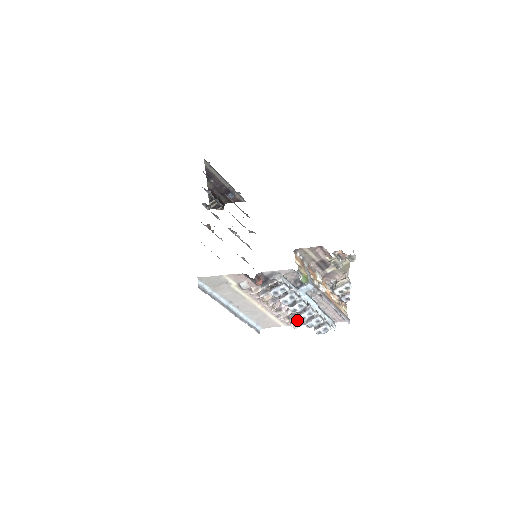
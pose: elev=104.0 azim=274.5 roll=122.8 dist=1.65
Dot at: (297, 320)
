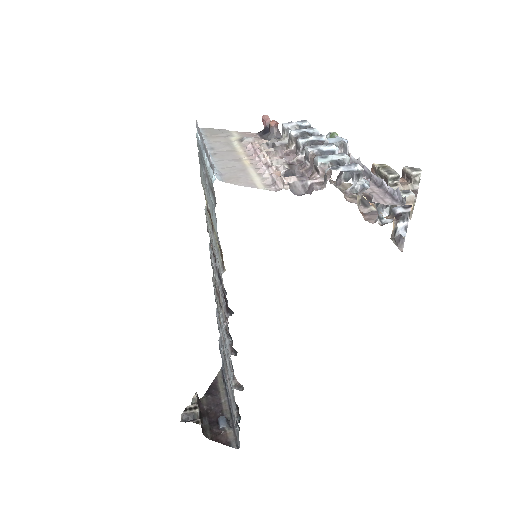
Dot at: (296, 177)
